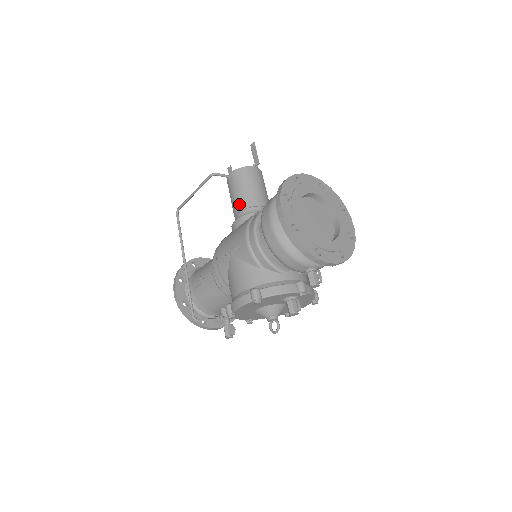
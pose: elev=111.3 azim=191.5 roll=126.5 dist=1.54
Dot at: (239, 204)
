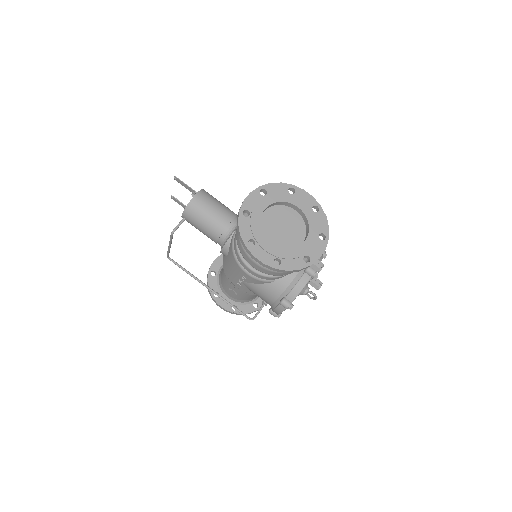
Dot at: (211, 236)
